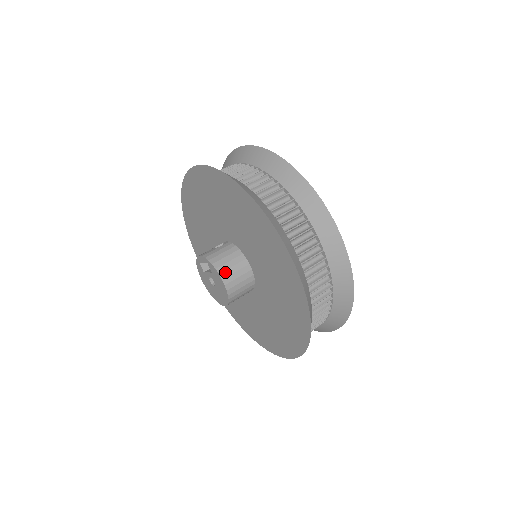
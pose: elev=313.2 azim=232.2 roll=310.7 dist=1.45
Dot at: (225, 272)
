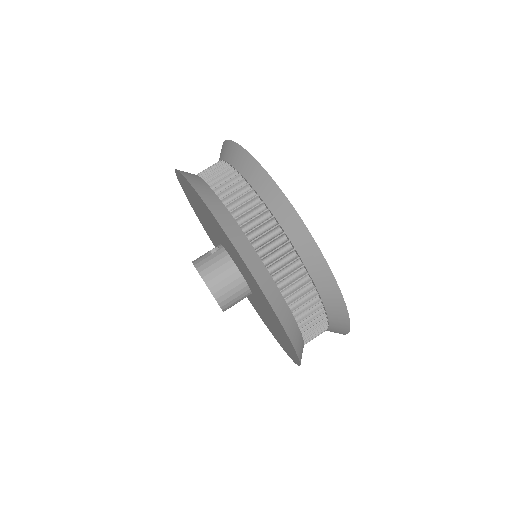
Dot at: (215, 286)
